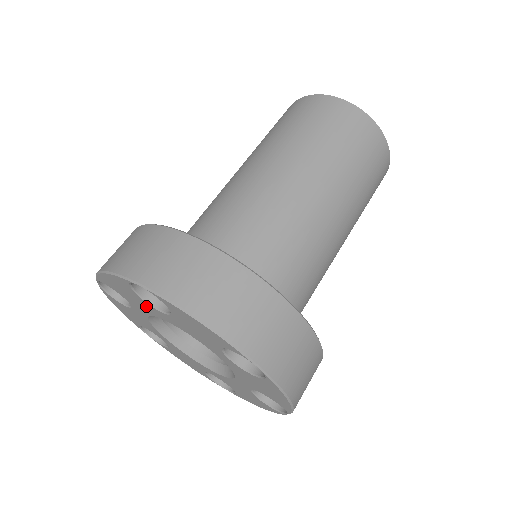
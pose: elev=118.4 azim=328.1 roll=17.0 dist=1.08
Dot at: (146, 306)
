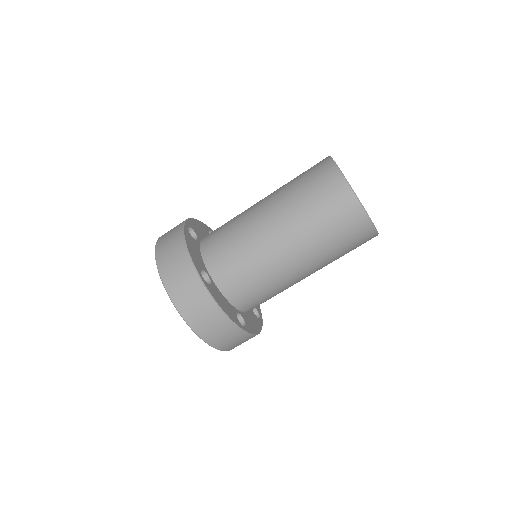
Dot at: occluded
